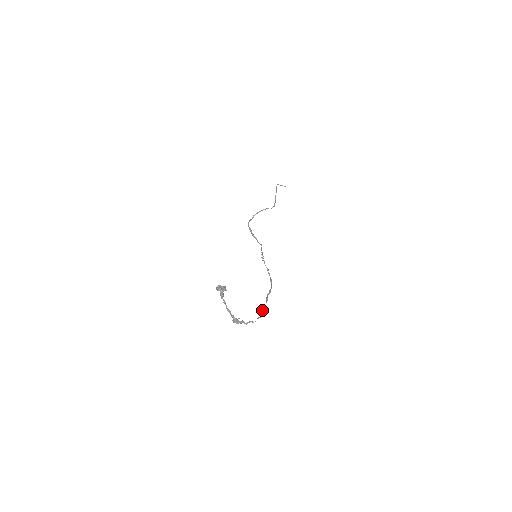
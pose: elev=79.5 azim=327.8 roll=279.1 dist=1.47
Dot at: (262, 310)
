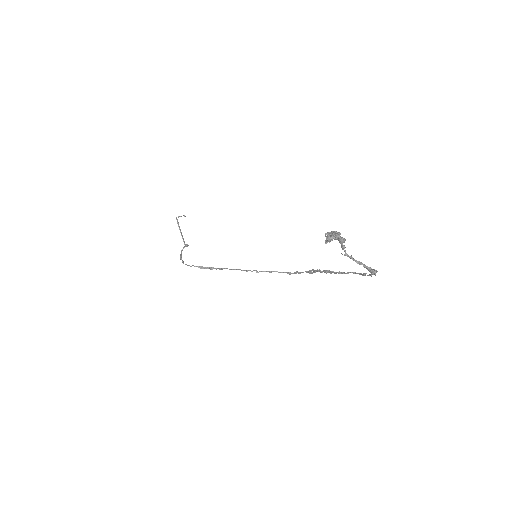
Dot at: (347, 273)
